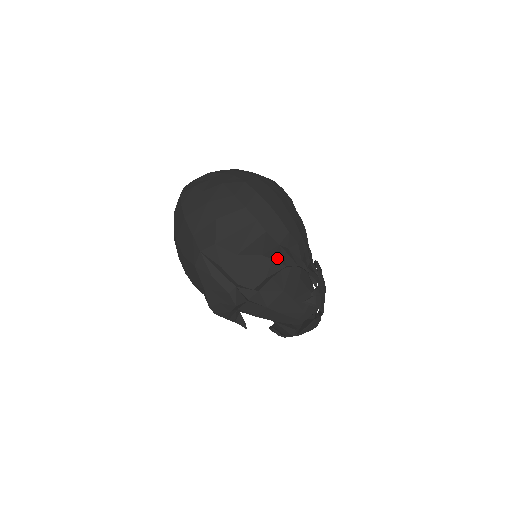
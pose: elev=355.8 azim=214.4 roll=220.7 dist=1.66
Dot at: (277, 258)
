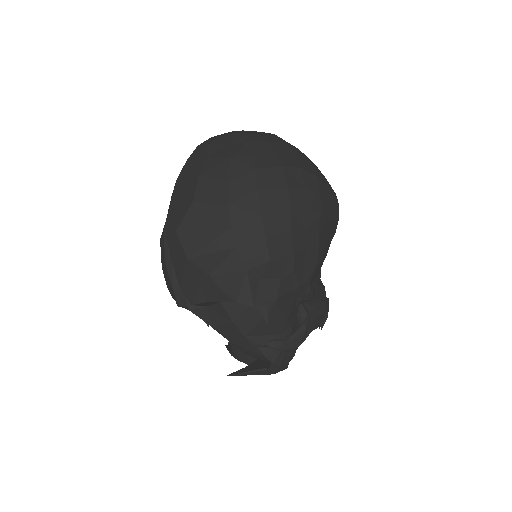
Dot at: (228, 287)
